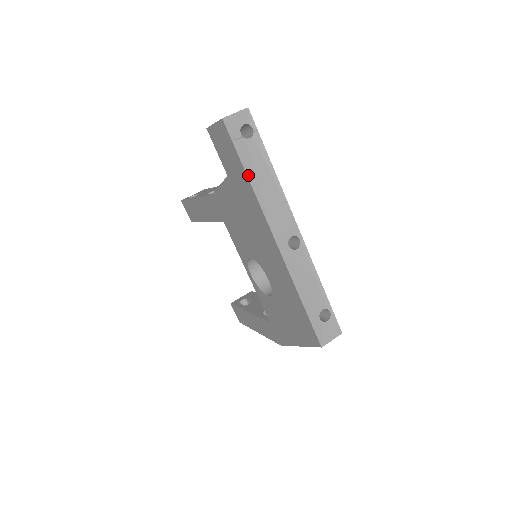
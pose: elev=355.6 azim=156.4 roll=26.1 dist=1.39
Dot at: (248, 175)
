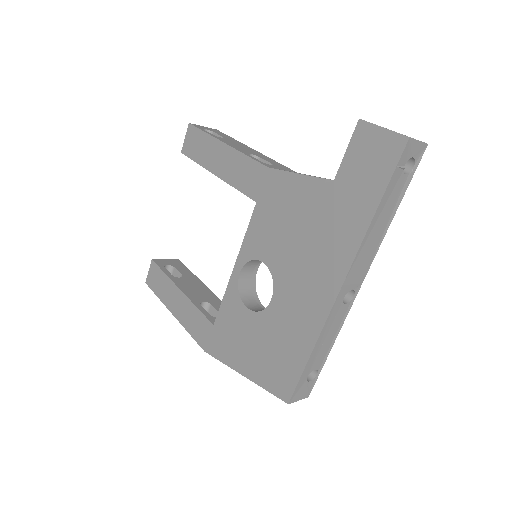
Dot at: (378, 209)
